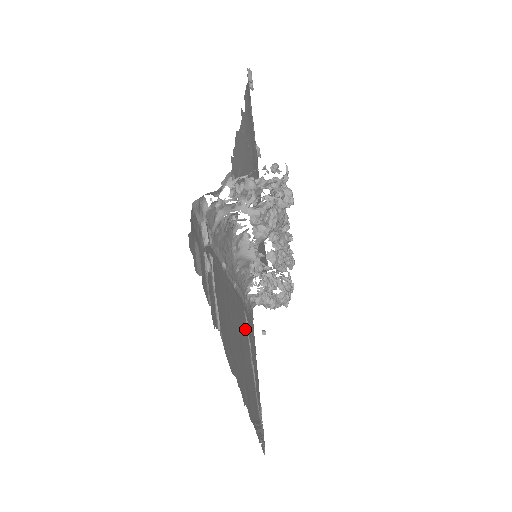
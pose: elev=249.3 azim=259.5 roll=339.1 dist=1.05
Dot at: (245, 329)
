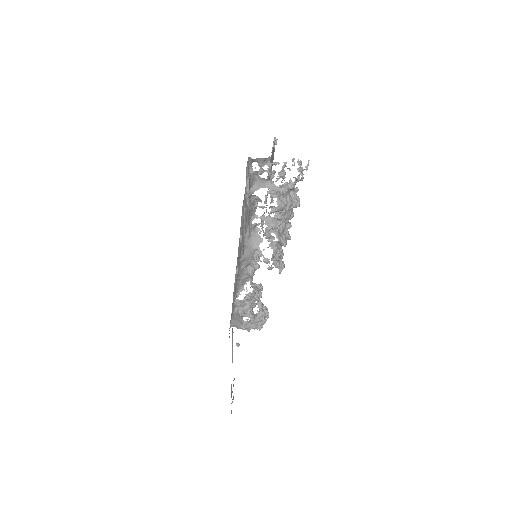
Dot at: occluded
